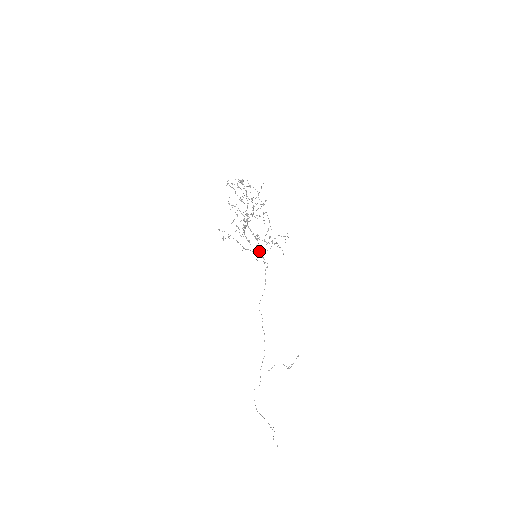
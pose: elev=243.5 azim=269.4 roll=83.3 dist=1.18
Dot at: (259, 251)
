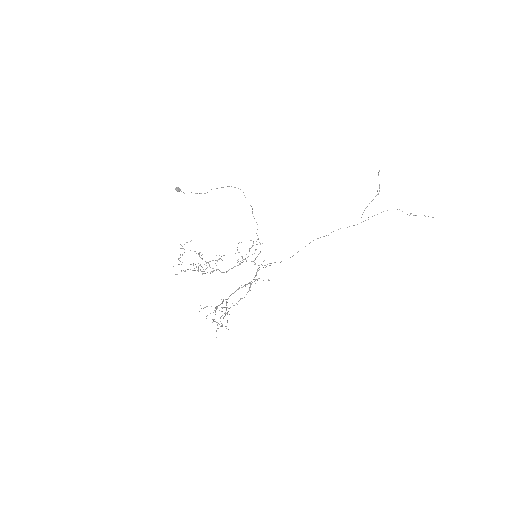
Dot at: occluded
